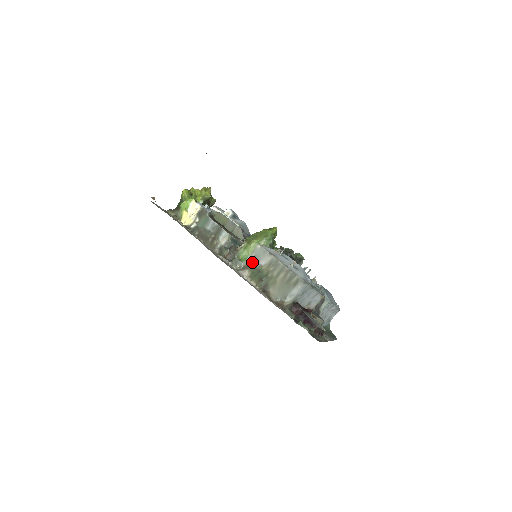
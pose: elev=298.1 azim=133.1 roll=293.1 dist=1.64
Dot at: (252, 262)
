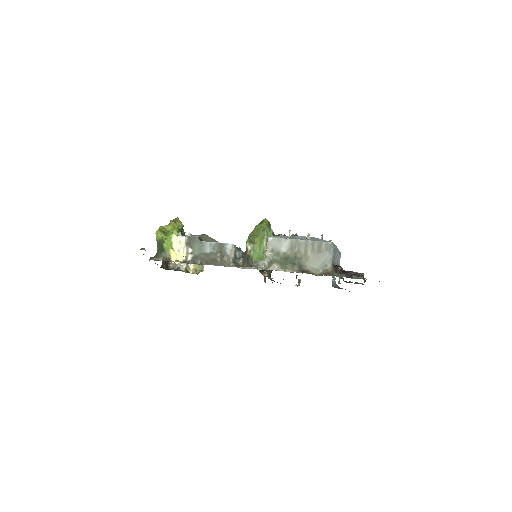
Dot at: (274, 255)
